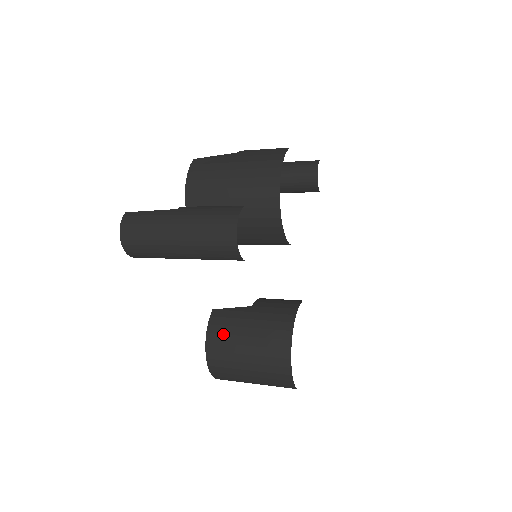
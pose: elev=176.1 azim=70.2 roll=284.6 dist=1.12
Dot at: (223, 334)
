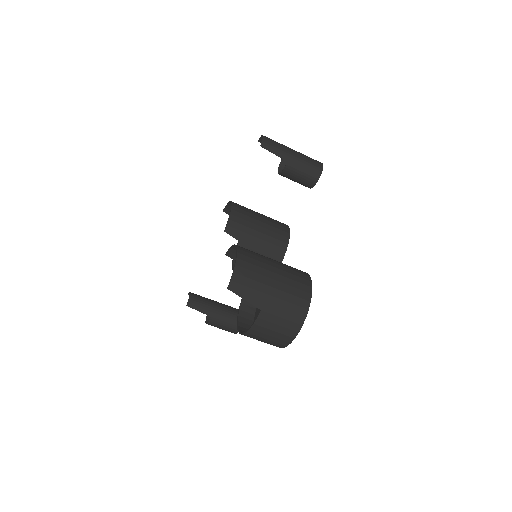
Dot at: occluded
